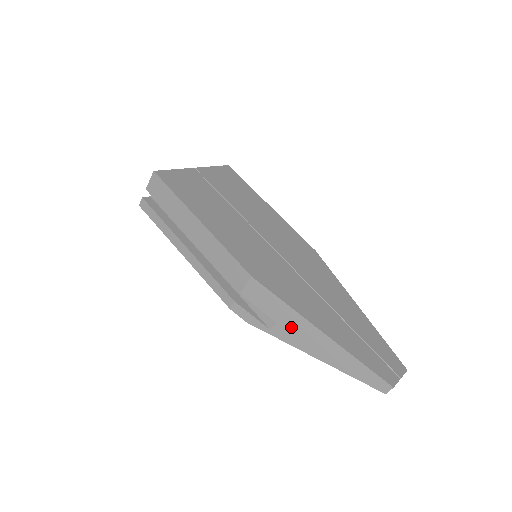
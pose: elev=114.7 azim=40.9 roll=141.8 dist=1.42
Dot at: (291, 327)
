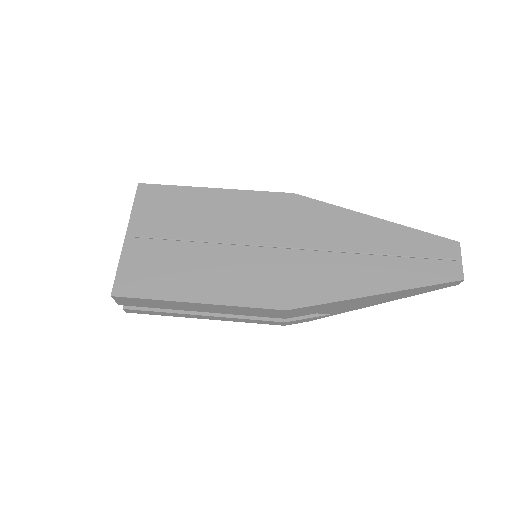
Dot at: (347, 306)
